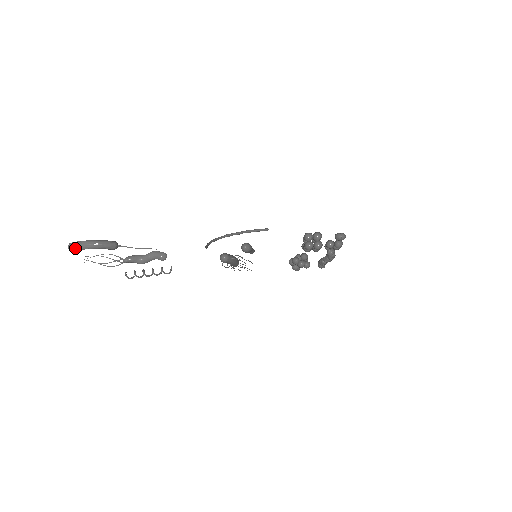
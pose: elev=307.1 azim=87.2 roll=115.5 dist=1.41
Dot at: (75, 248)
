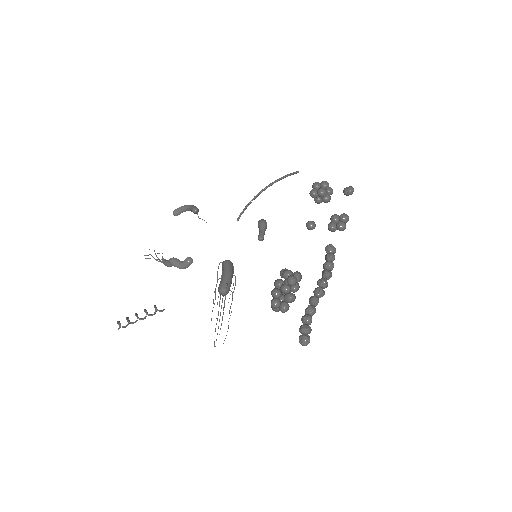
Dot at: (179, 207)
